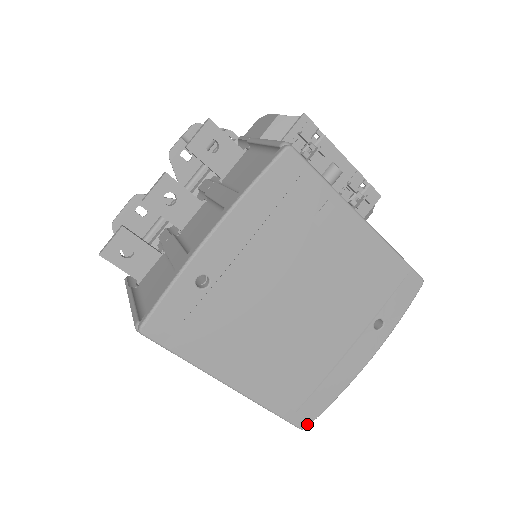
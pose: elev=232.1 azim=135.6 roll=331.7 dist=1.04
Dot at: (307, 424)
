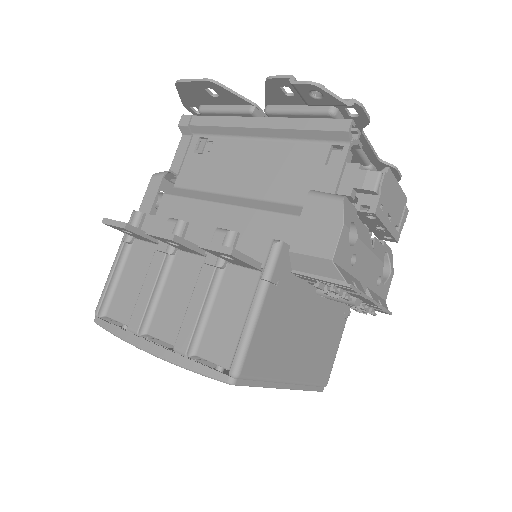
Dot at: occluded
